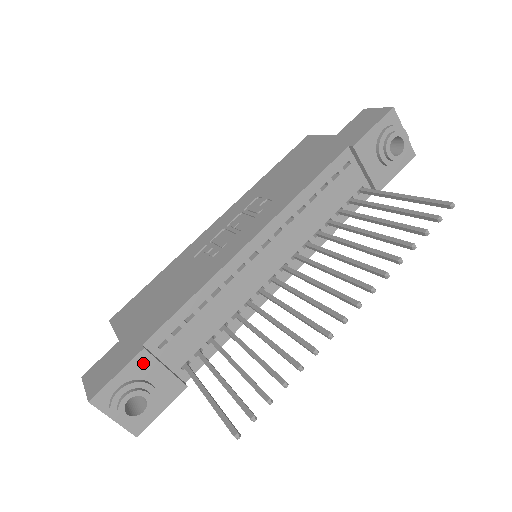
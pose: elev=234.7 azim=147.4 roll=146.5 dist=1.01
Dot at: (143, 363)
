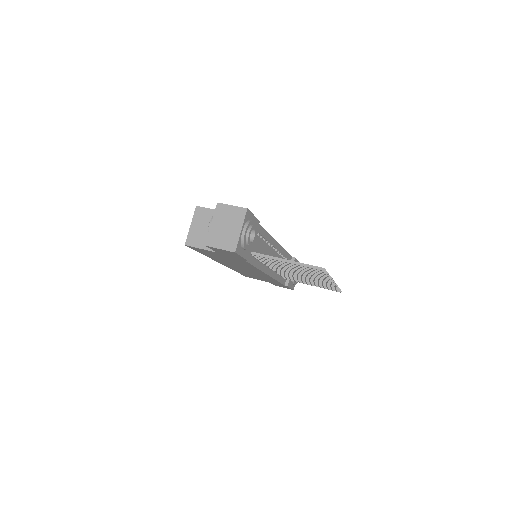
Dot at: (256, 226)
